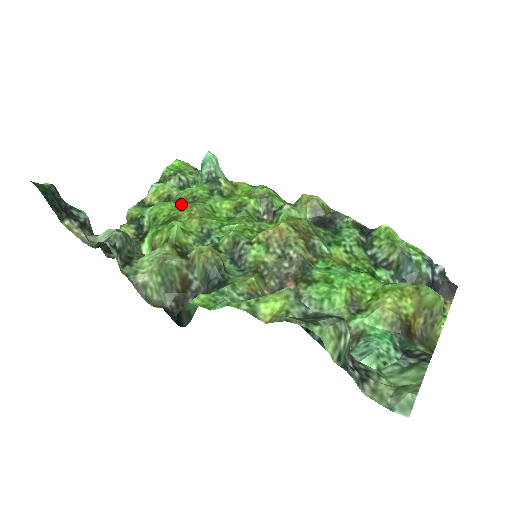
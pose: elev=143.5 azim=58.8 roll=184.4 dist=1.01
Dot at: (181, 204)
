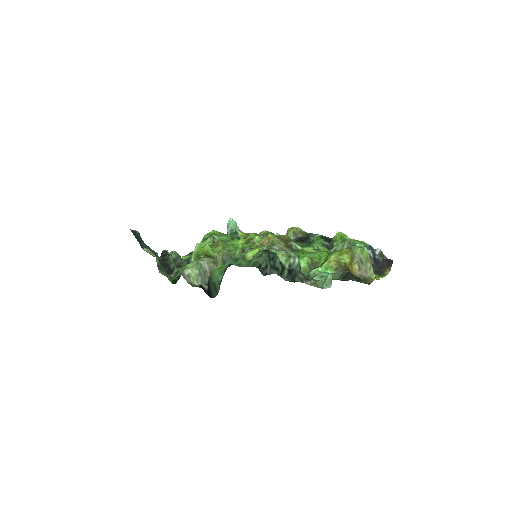
Dot at: occluded
